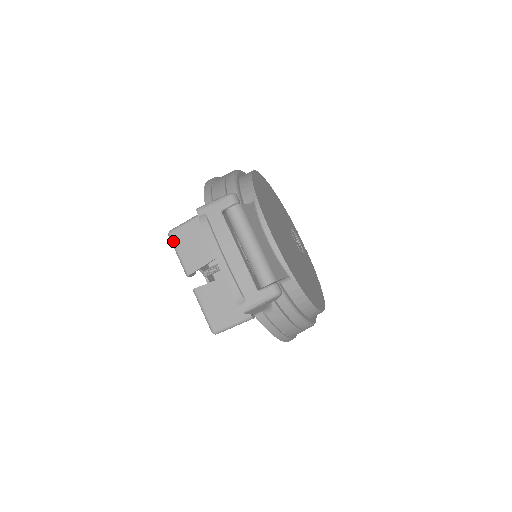
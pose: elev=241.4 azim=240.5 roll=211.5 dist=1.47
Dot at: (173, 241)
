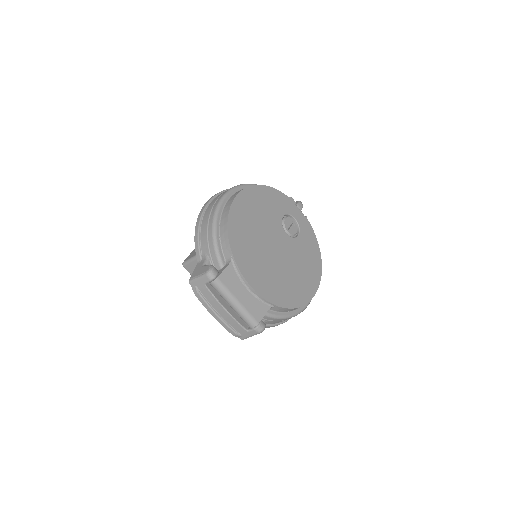
Dot at: occluded
